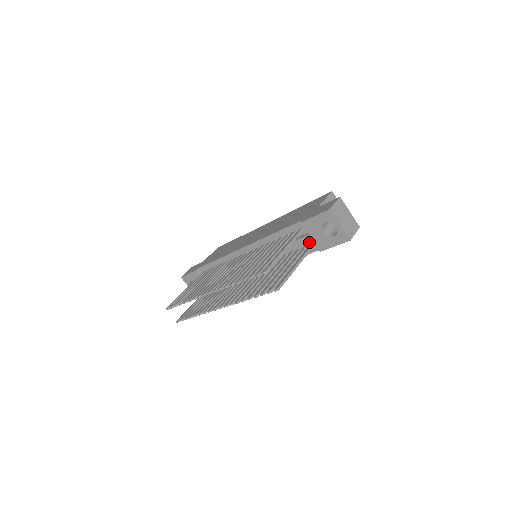
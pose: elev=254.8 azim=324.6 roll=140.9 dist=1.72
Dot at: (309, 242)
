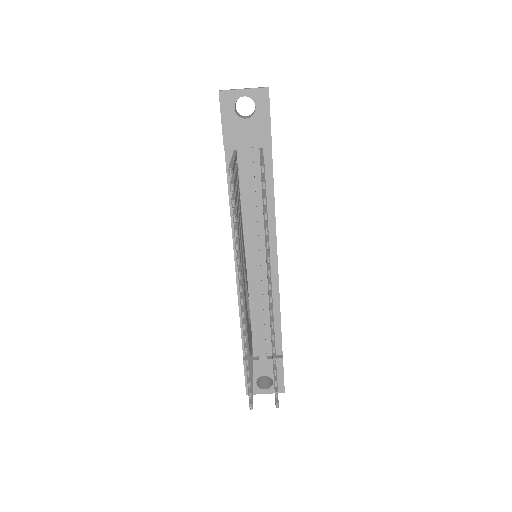
Dot at: (256, 155)
